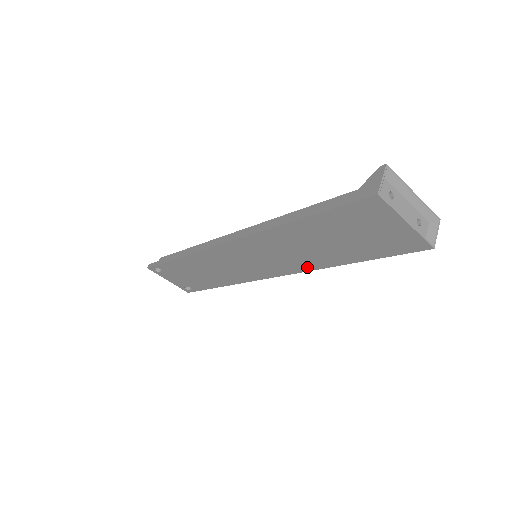
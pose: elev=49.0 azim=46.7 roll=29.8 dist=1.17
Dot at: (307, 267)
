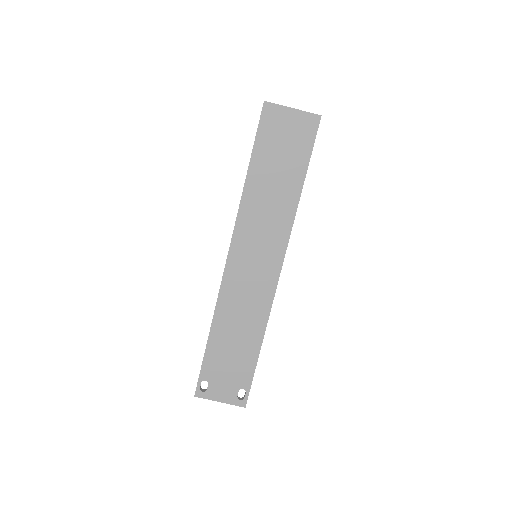
Dot at: (288, 222)
